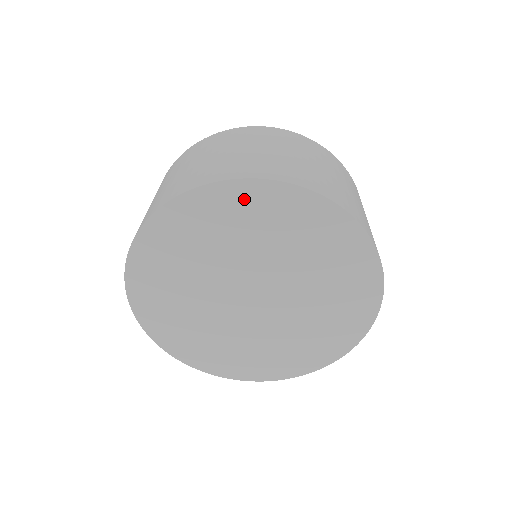
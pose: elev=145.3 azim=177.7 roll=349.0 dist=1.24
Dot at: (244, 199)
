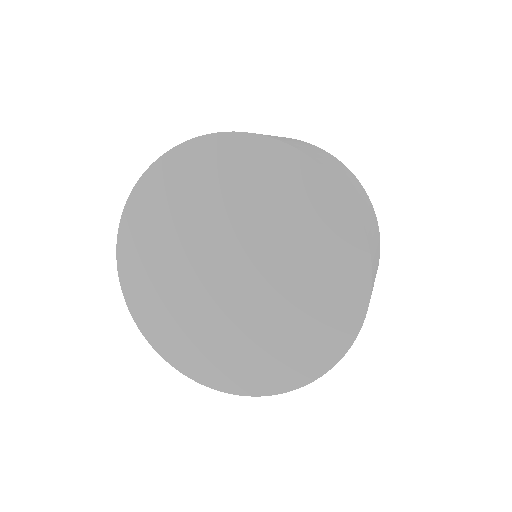
Dot at: (274, 163)
